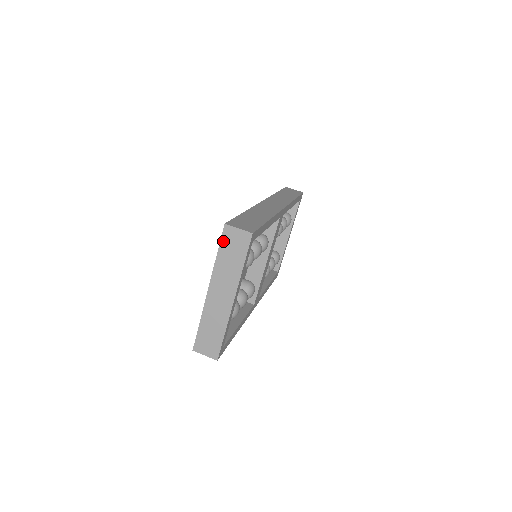
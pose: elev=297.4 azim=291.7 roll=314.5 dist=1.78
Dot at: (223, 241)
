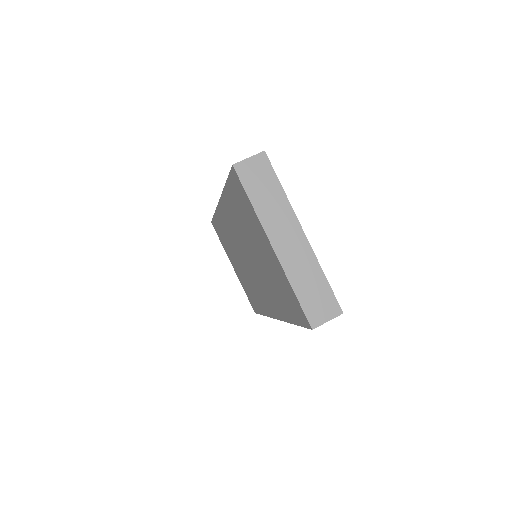
Dot at: (245, 183)
